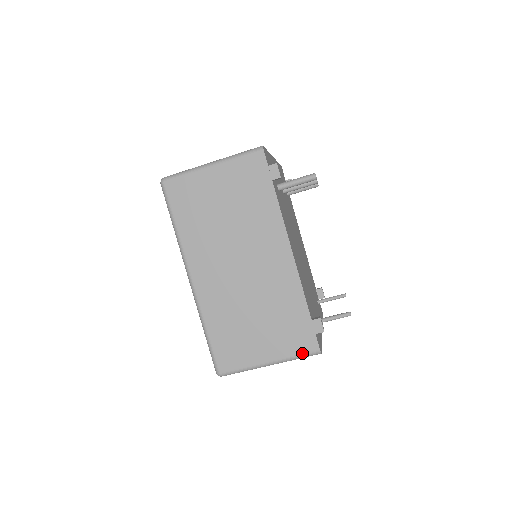
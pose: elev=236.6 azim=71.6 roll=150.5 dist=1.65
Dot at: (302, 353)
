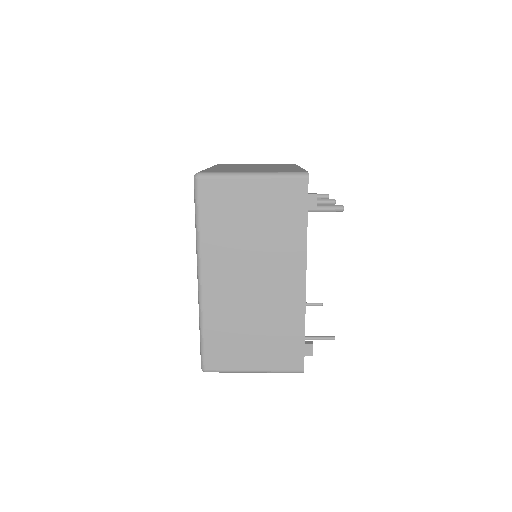
Dot at: (287, 369)
